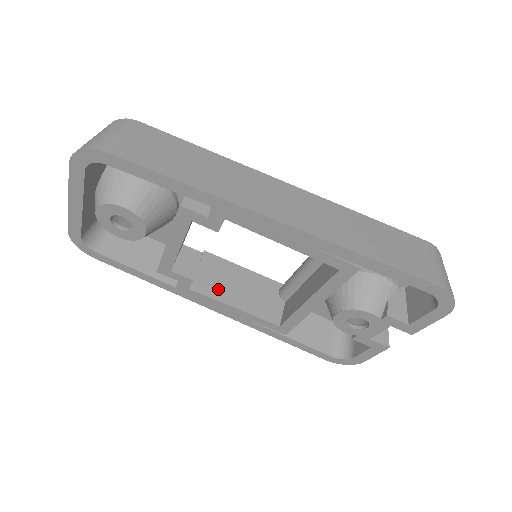
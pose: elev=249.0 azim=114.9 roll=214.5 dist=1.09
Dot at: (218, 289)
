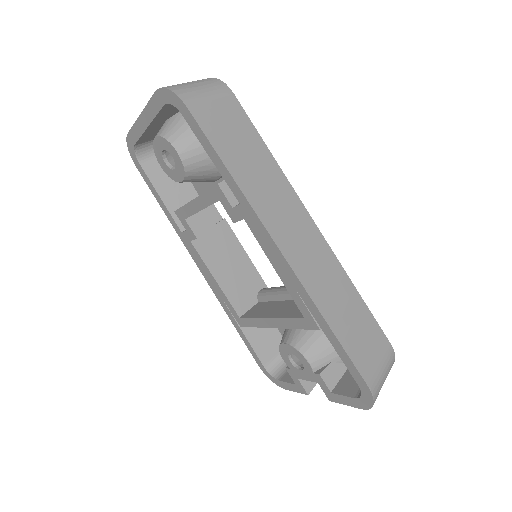
Dot at: (213, 256)
